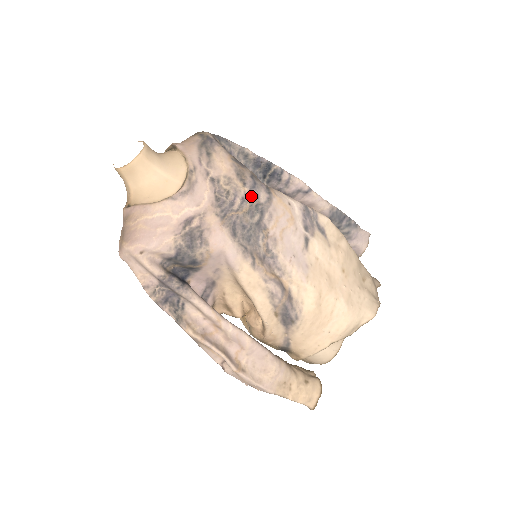
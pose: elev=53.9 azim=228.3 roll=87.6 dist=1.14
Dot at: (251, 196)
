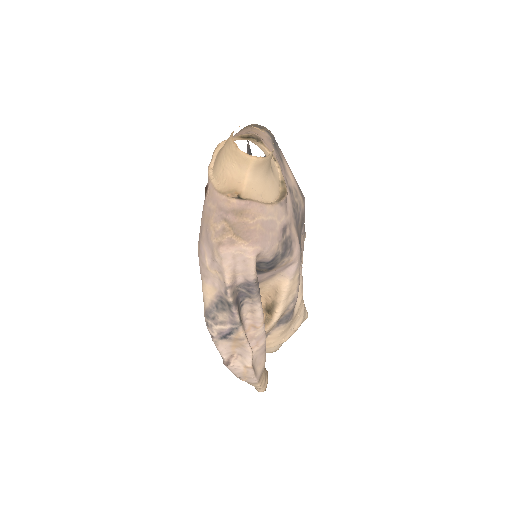
Dot at: (304, 212)
